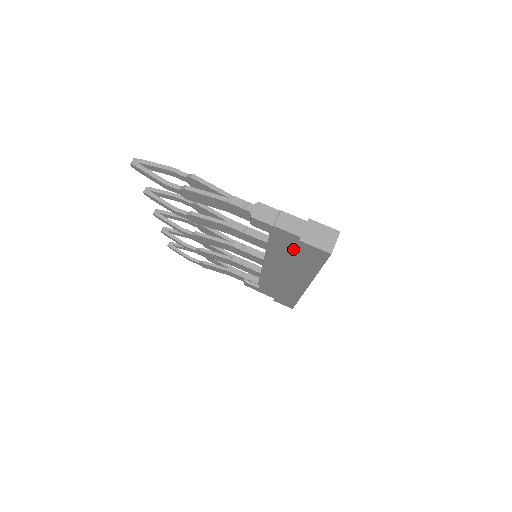
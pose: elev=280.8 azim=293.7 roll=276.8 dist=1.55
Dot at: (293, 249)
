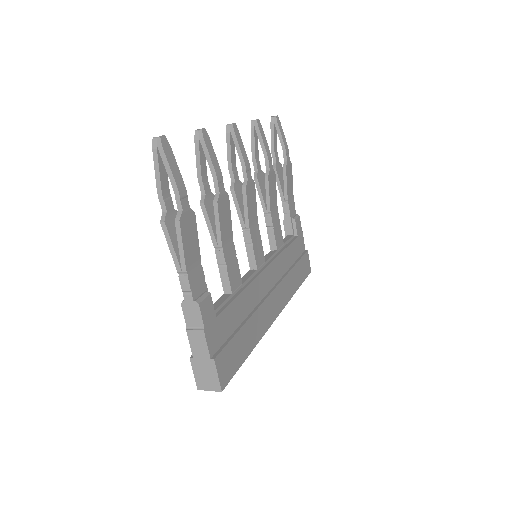
Dot at: occluded
